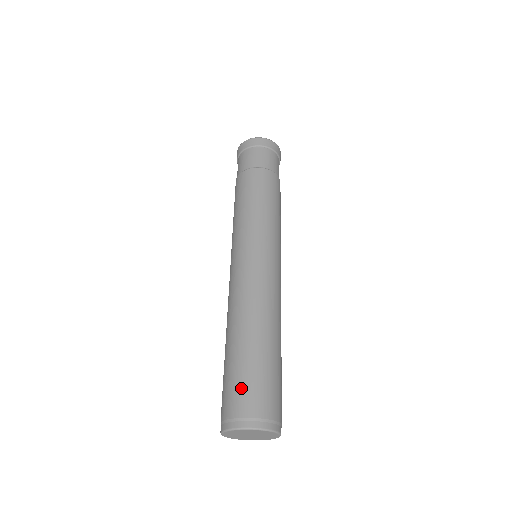
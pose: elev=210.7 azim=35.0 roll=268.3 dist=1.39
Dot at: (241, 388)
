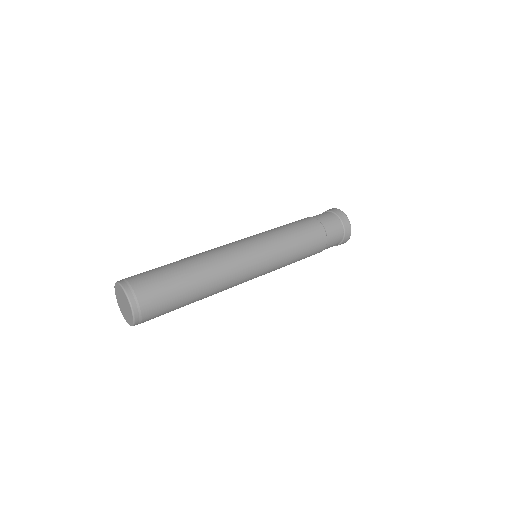
Dot at: occluded
